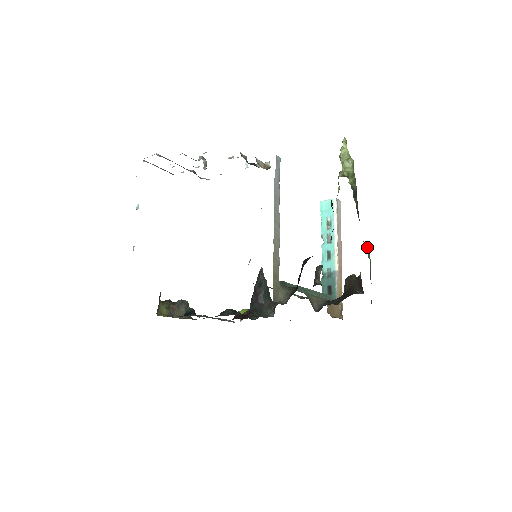
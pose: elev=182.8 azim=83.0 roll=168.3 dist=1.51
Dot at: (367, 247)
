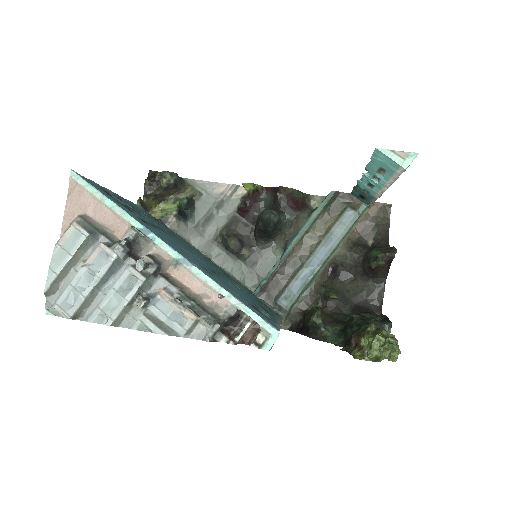
Dot at: occluded
